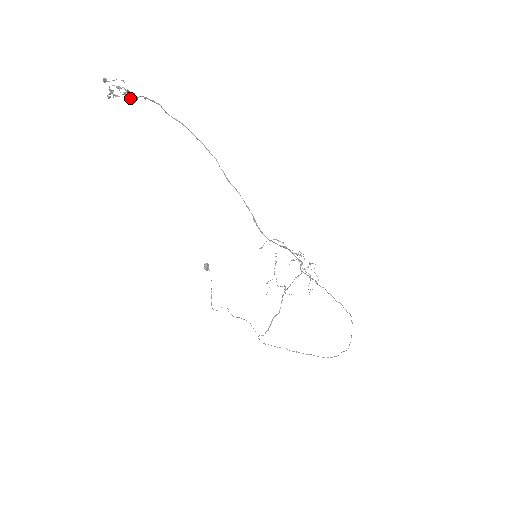
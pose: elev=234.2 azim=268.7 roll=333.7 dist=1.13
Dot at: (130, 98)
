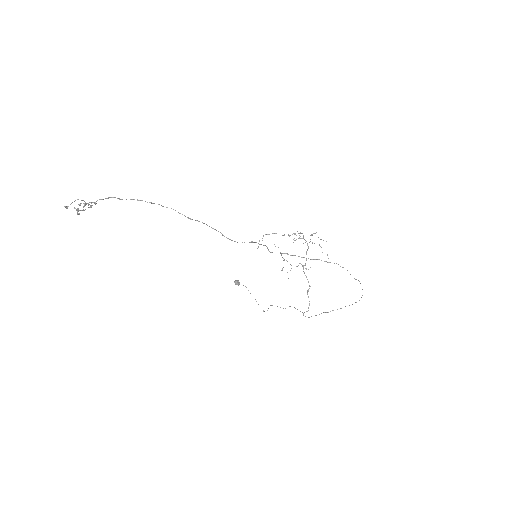
Dot at: (90, 207)
